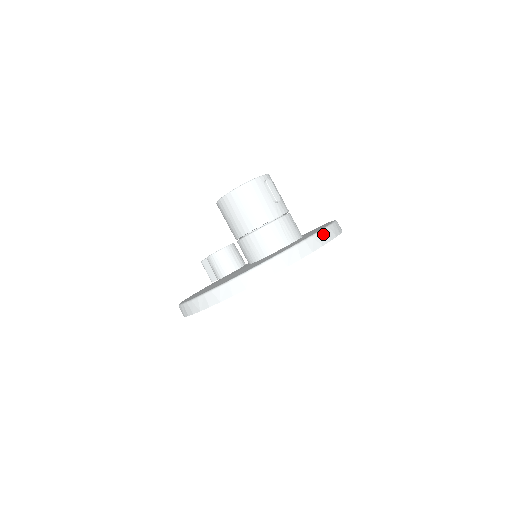
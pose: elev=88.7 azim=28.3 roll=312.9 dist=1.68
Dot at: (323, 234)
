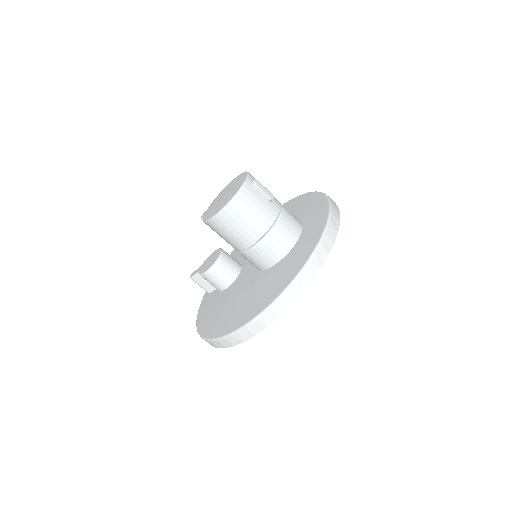
Dot at: (333, 218)
